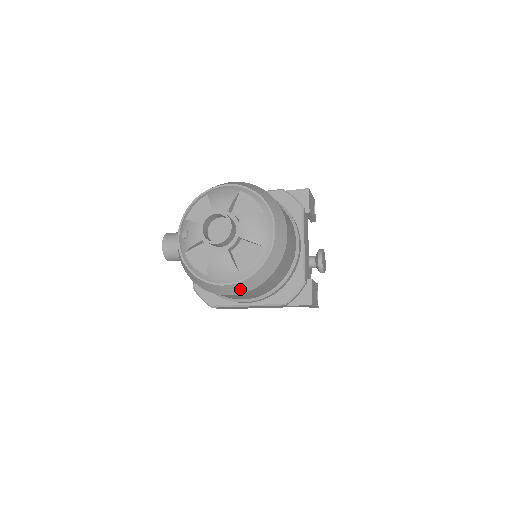
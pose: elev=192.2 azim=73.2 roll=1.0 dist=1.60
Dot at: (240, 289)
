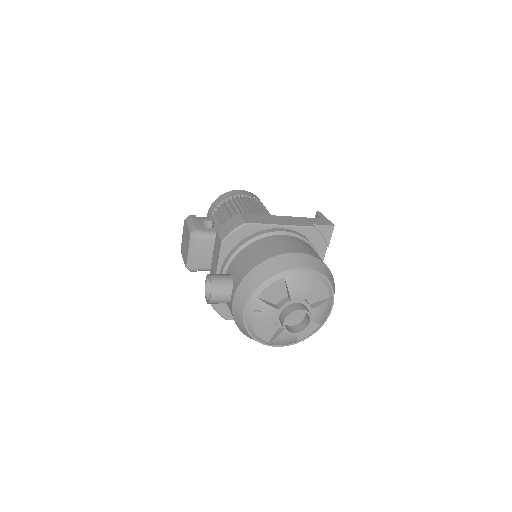
Dot at: occluded
